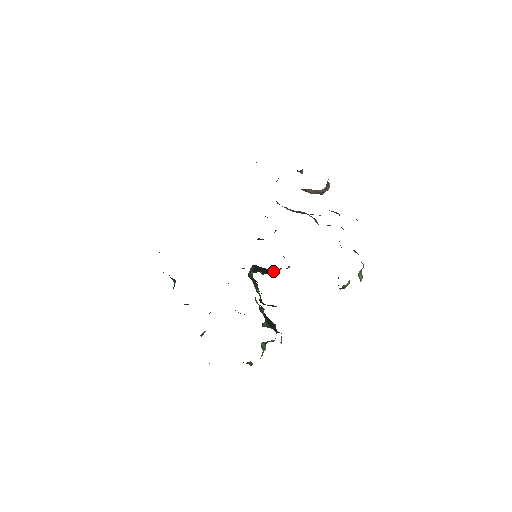
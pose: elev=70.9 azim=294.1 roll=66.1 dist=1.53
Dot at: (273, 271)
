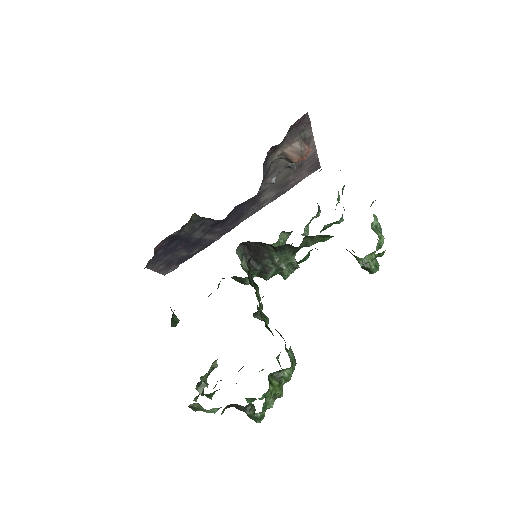
Dot at: (273, 262)
